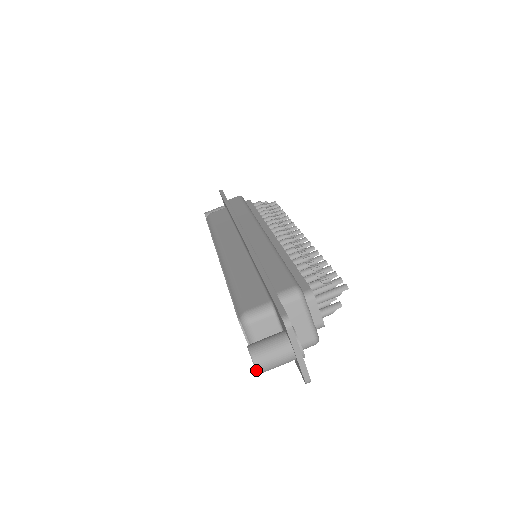
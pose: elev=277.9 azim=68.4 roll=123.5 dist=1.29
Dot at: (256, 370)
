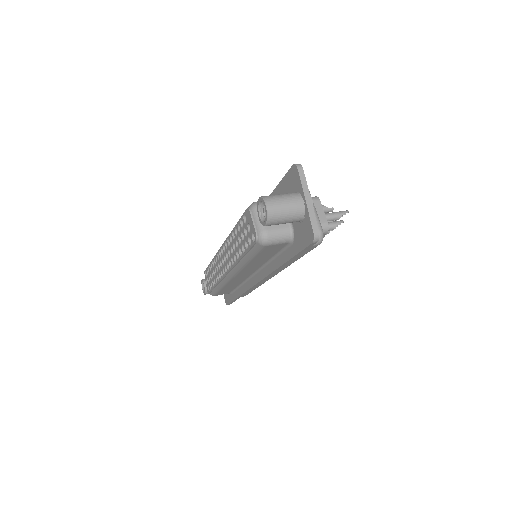
Dot at: (266, 208)
